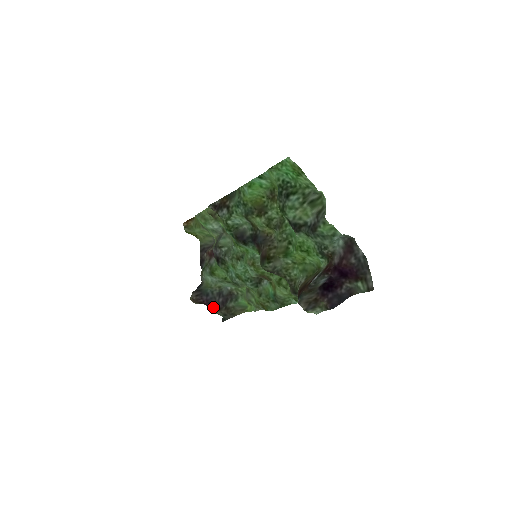
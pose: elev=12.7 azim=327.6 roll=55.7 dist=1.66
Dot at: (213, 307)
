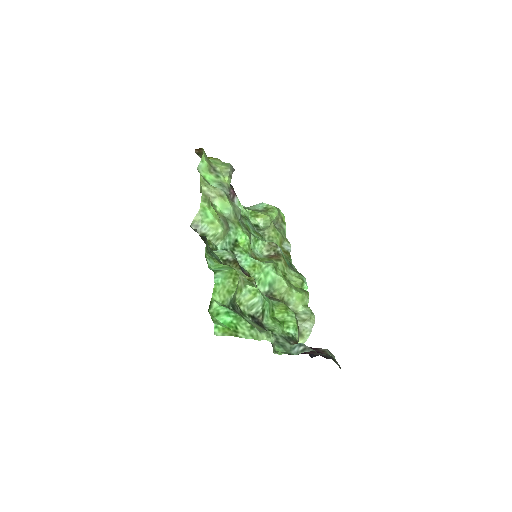
Dot at: occluded
